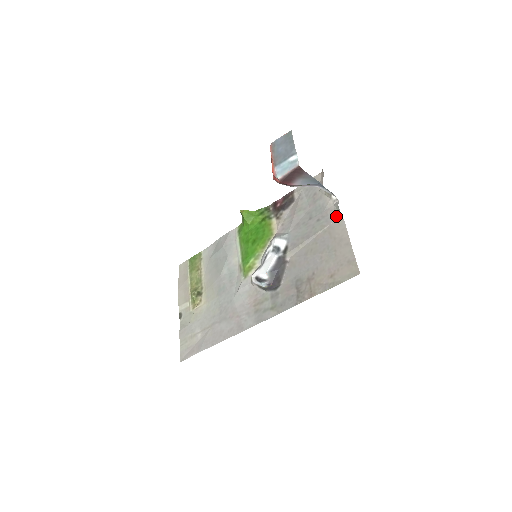
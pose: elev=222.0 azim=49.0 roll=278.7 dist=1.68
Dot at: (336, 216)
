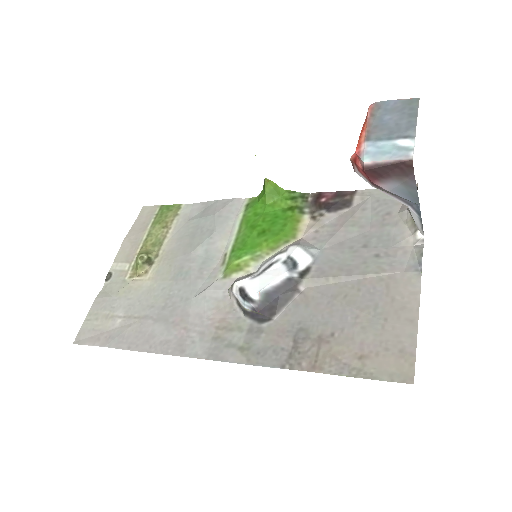
Dot at: (410, 266)
